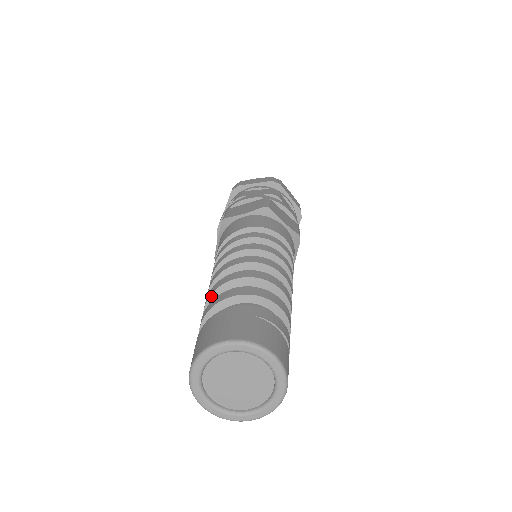
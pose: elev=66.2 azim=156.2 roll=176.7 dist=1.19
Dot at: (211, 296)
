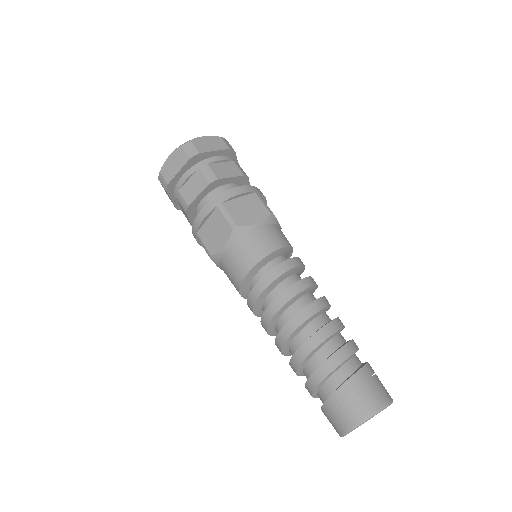
Dot at: (314, 350)
